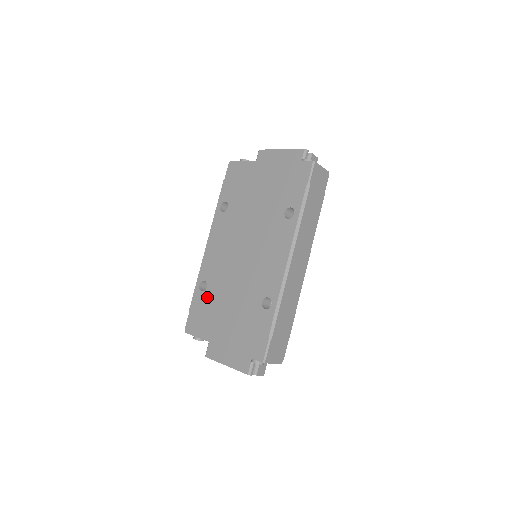
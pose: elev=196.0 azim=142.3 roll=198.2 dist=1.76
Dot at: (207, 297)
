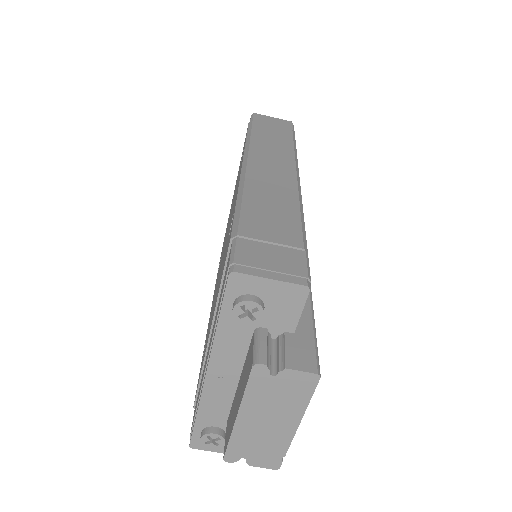
Dot at: occluded
